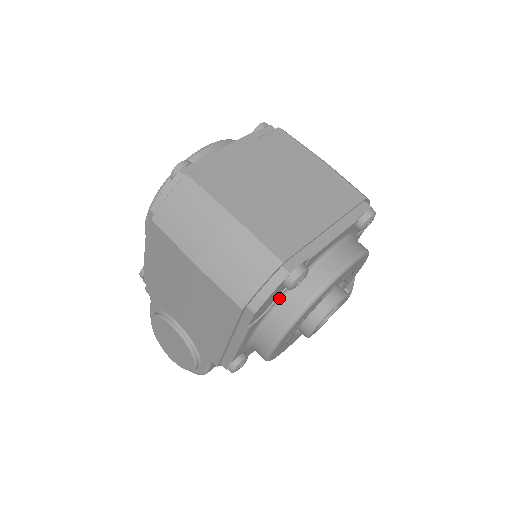
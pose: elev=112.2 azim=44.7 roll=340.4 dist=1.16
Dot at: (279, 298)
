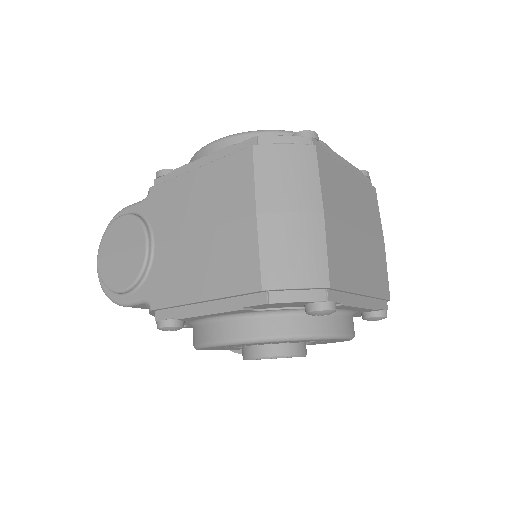
Dot at: (283, 310)
